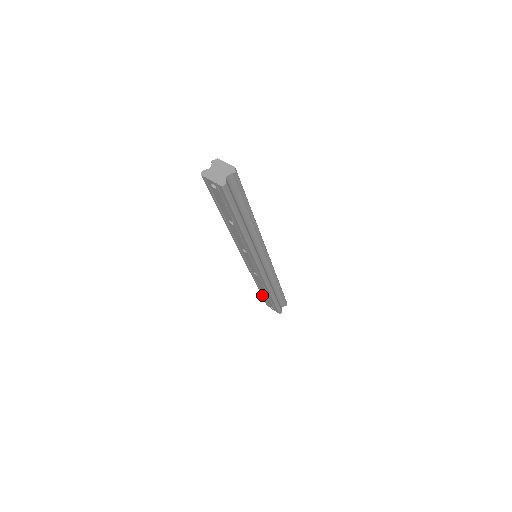
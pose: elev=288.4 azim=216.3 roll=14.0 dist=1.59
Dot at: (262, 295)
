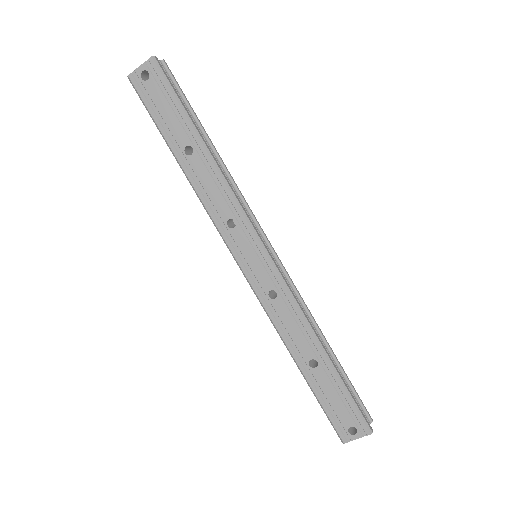
Dot at: (317, 394)
